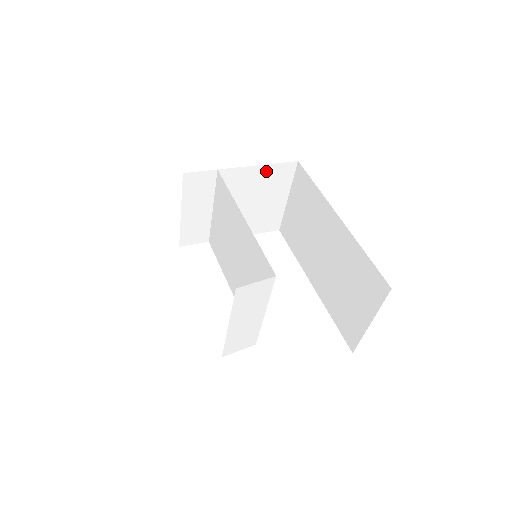
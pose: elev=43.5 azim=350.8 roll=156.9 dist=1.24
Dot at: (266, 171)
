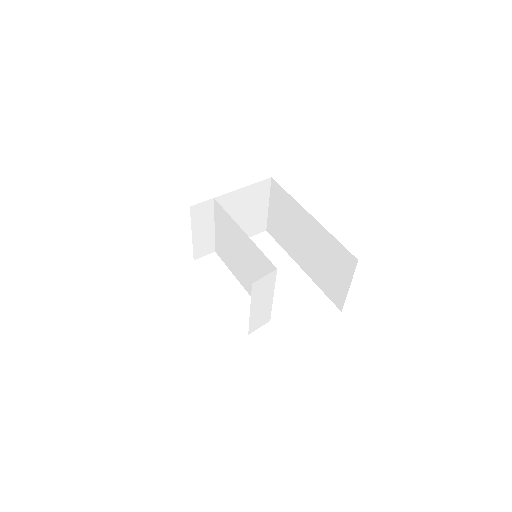
Dot at: (249, 190)
